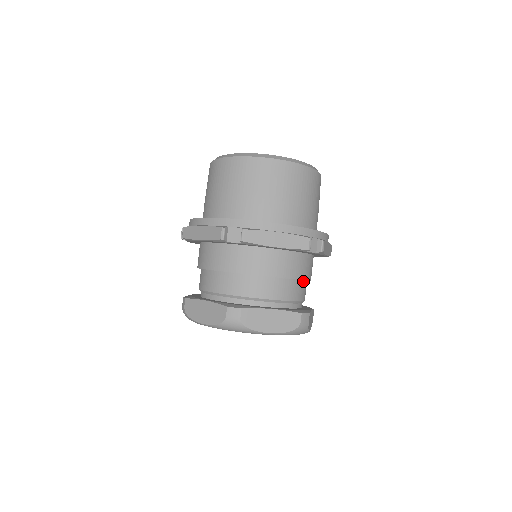
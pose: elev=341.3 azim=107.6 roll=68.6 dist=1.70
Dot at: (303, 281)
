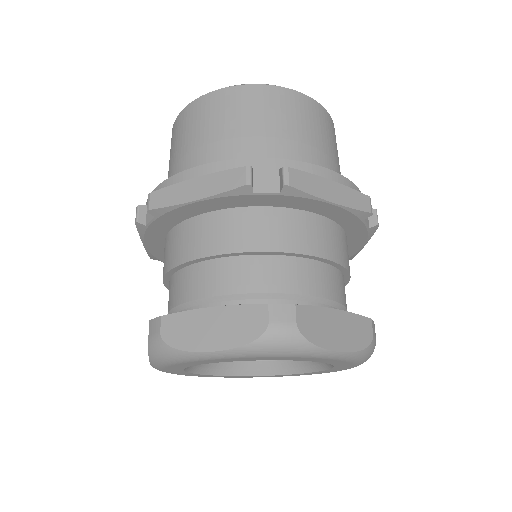
Dot at: occluded
